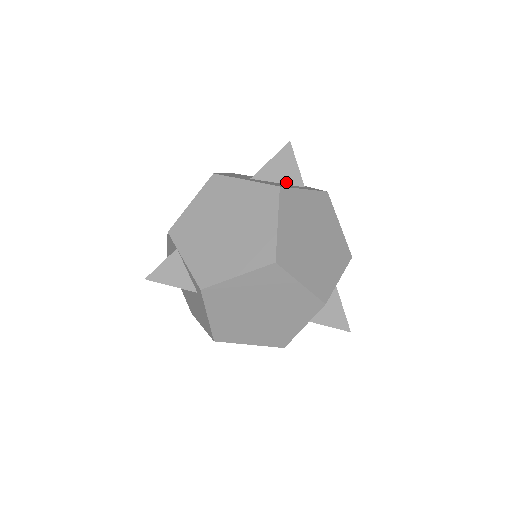
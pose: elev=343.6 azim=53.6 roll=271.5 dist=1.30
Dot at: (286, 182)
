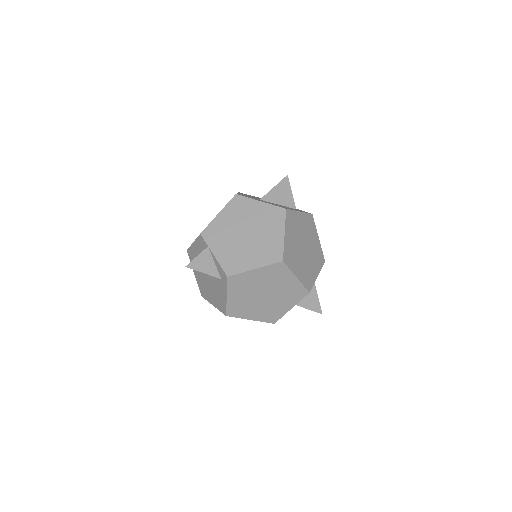
Dot at: (284, 204)
